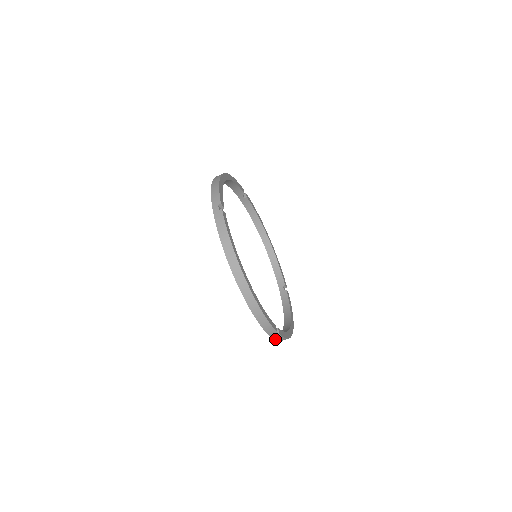
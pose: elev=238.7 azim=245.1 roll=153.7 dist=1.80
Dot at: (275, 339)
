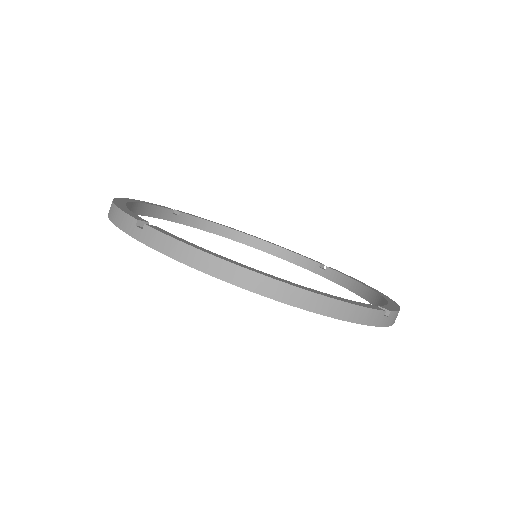
Dot at: (389, 324)
